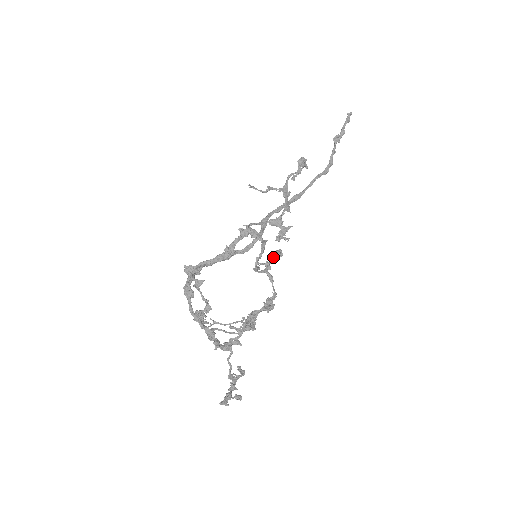
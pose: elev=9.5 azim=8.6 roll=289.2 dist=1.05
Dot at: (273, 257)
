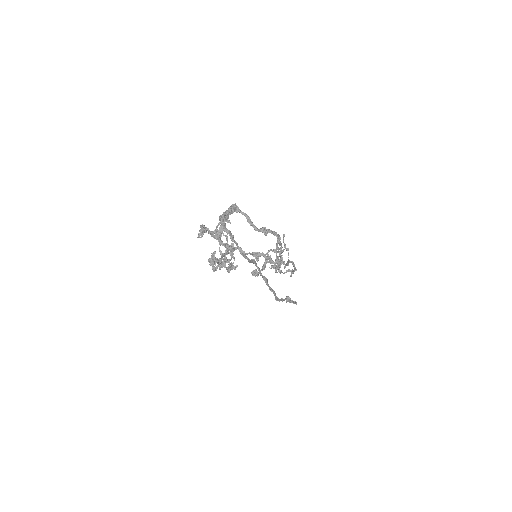
Dot at: occluded
